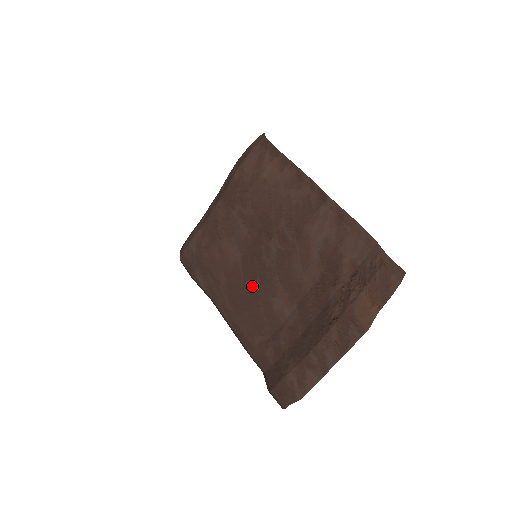
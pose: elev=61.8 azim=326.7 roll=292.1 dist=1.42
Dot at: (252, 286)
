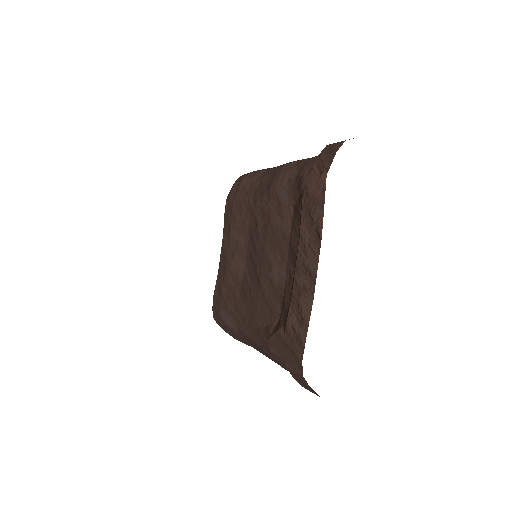
Dot at: (255, 280)
